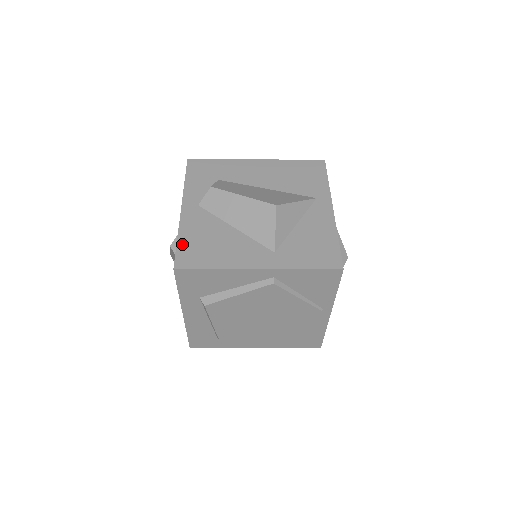
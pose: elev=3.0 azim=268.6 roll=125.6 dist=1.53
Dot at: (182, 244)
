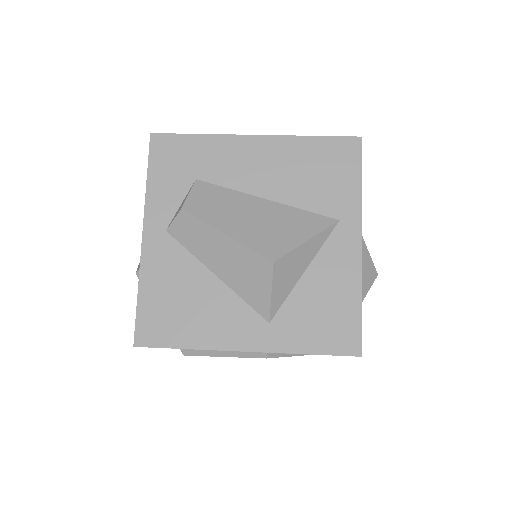
Dot at: (144, 304)
